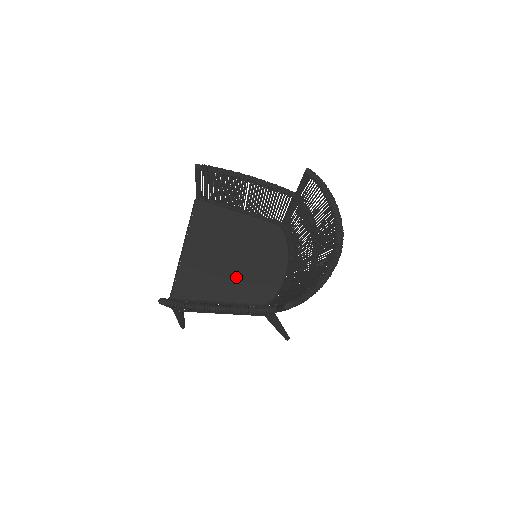
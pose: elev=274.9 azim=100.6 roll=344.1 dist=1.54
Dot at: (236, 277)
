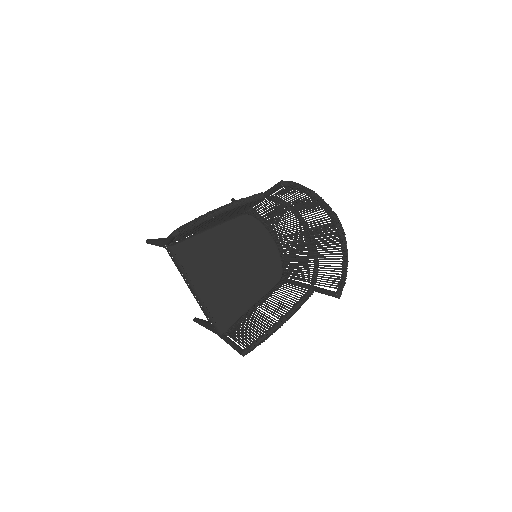
Dot at: (250, 280)
